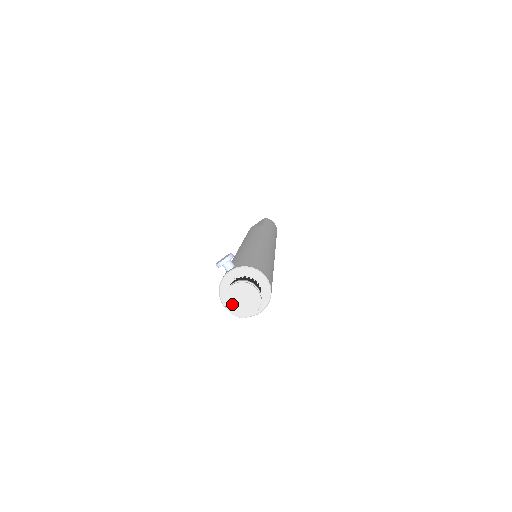
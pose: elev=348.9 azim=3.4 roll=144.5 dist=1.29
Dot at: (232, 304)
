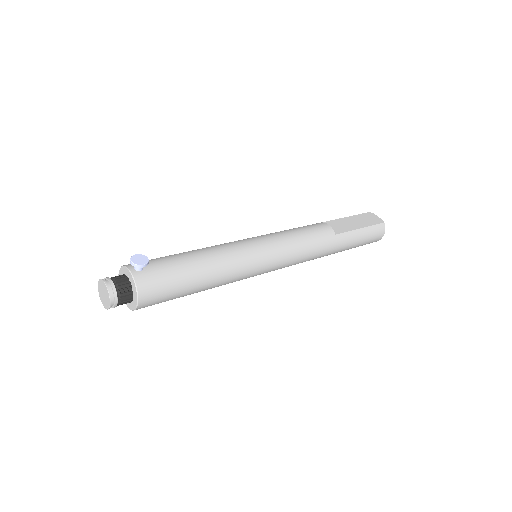
Dot at: (100, 287)
